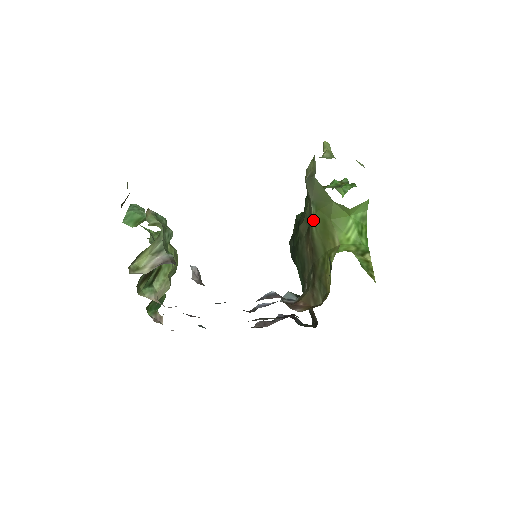
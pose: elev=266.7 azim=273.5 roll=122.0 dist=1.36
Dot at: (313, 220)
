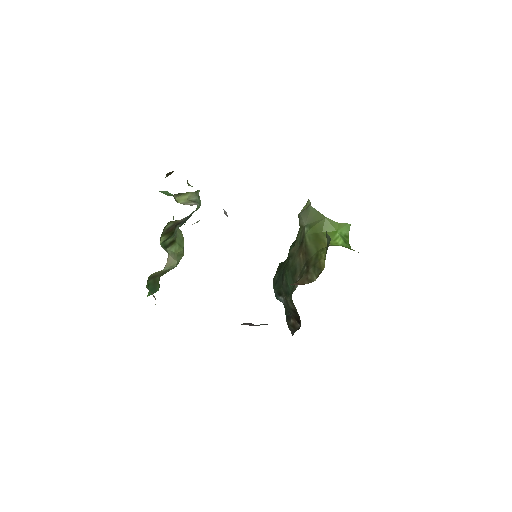
Dot at: (307, 235)
